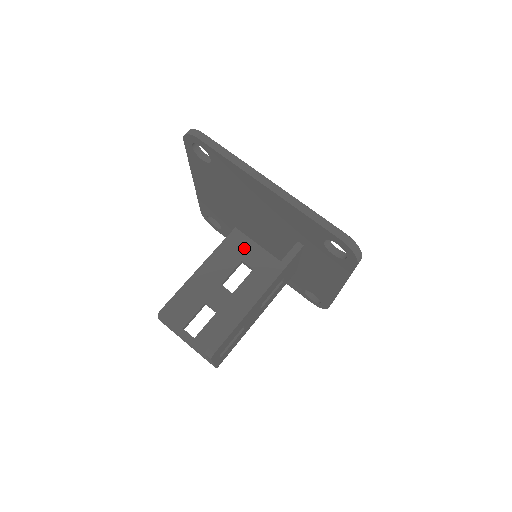
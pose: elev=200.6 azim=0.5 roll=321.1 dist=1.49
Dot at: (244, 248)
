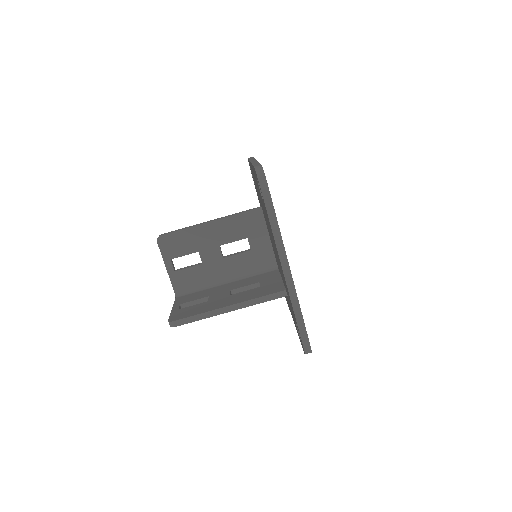
Dot at: (256, 229)
